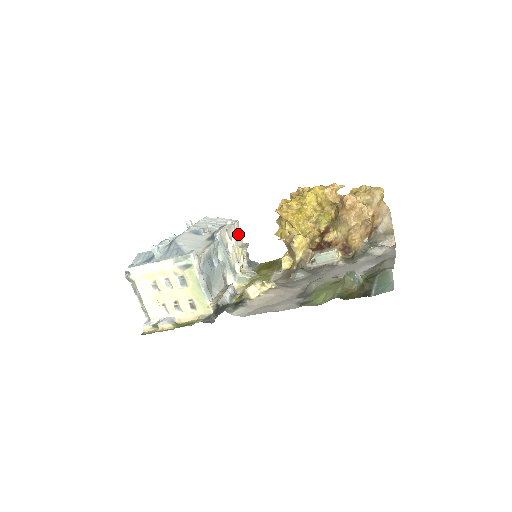
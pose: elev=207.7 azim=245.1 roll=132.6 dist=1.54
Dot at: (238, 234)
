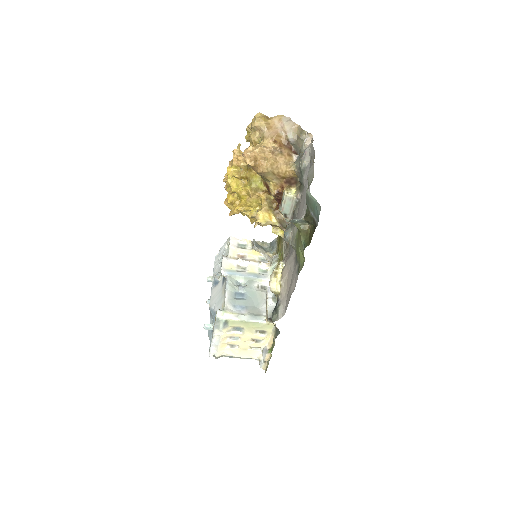
Dot at: (241, 243)
